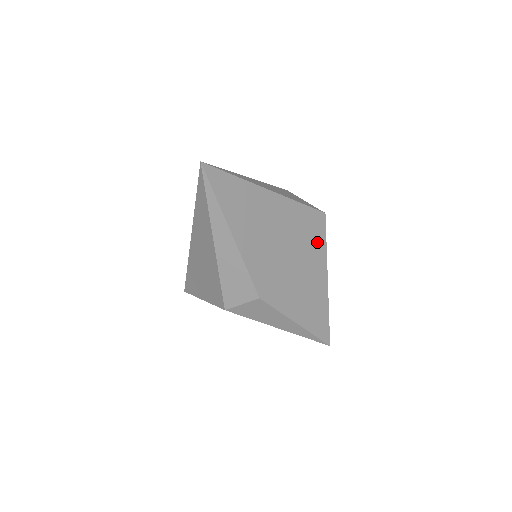
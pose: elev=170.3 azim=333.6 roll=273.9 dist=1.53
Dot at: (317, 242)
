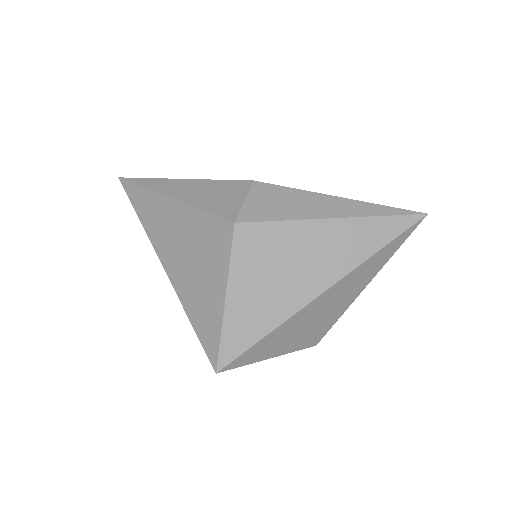
Dot at: occluded
